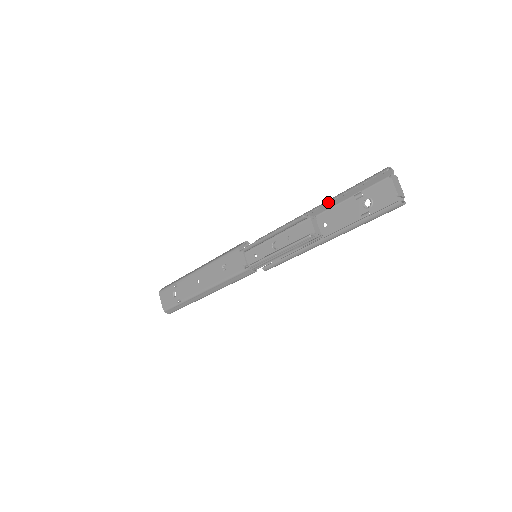
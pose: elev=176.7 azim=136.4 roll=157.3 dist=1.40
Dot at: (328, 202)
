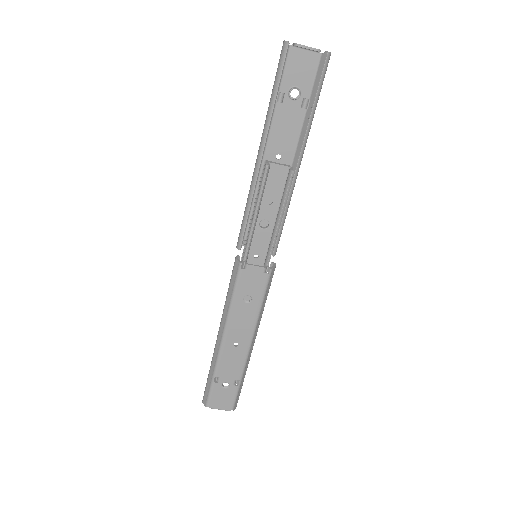
Dot at: (267, 132)
